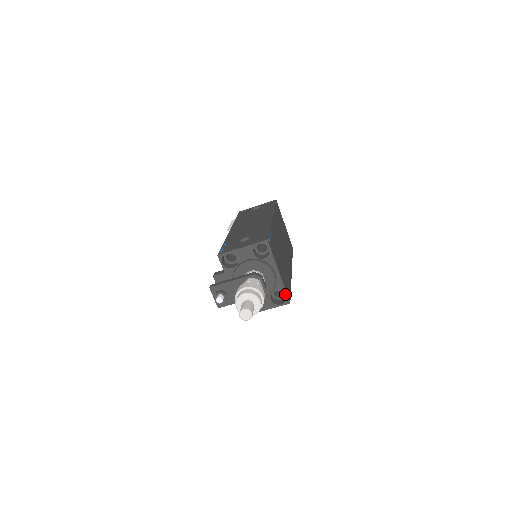
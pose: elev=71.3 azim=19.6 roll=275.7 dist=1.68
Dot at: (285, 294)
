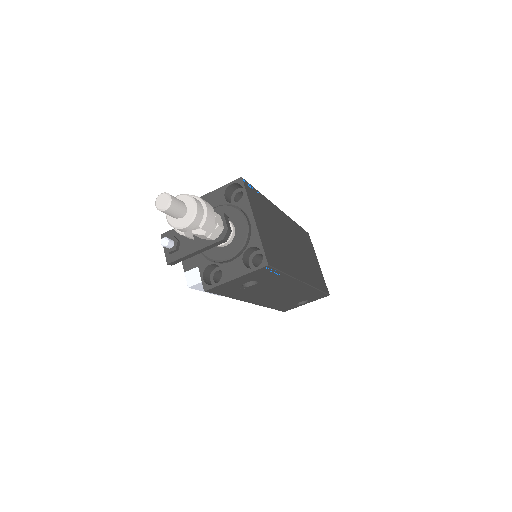
Dot at: occluded
